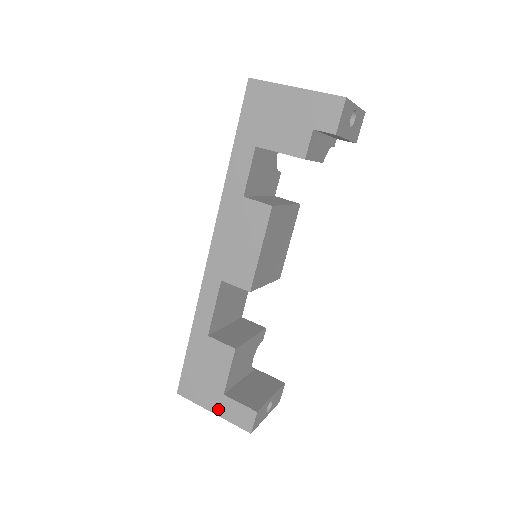
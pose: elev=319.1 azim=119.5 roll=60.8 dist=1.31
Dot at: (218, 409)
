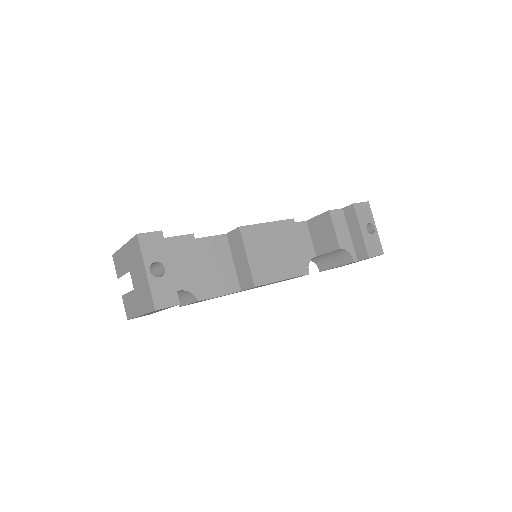
Dot at: occluded
